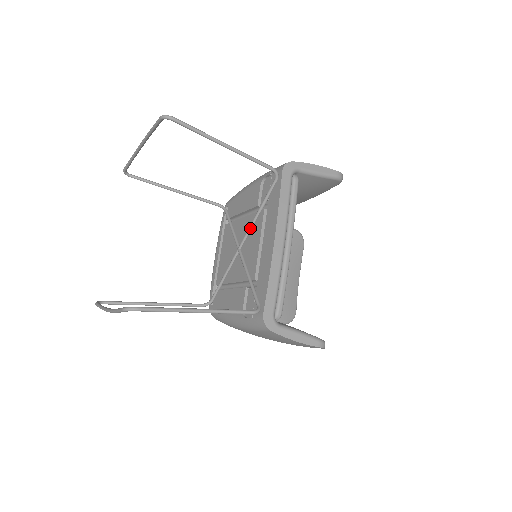
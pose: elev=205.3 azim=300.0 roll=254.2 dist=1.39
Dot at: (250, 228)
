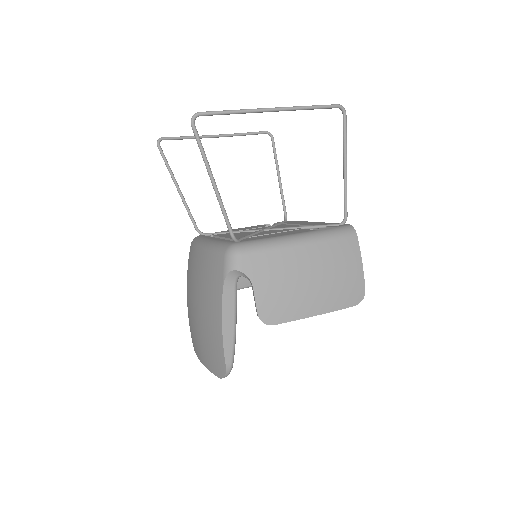
Dot at: (272, 226)
